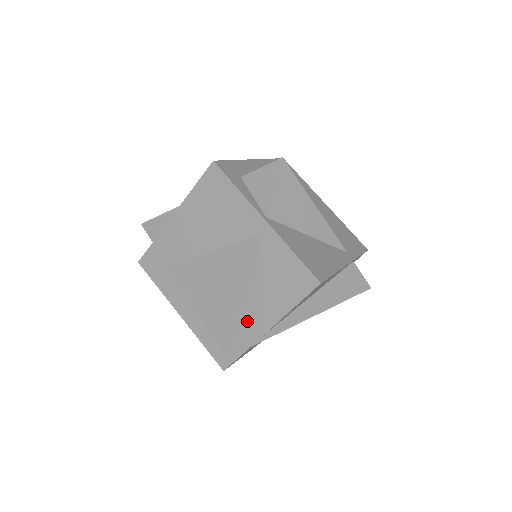
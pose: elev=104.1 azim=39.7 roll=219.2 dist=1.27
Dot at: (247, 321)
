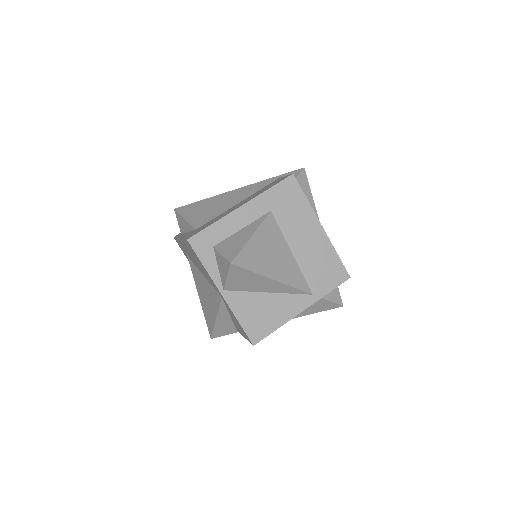
Dot at: (222, 327)
